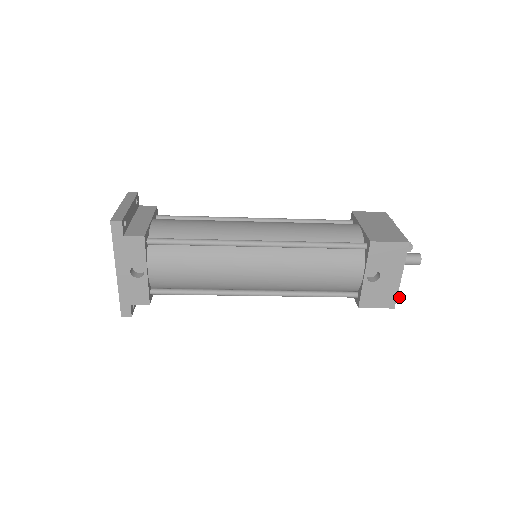
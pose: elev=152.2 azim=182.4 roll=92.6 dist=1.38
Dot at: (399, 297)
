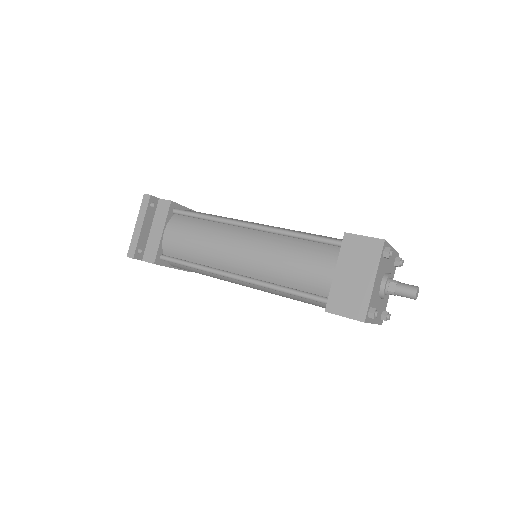
Dot at: occluded
